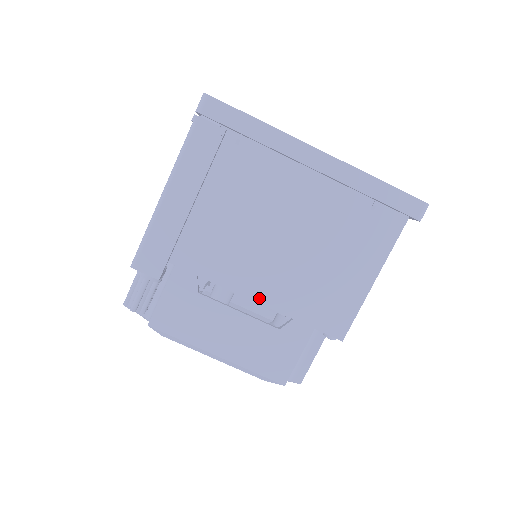
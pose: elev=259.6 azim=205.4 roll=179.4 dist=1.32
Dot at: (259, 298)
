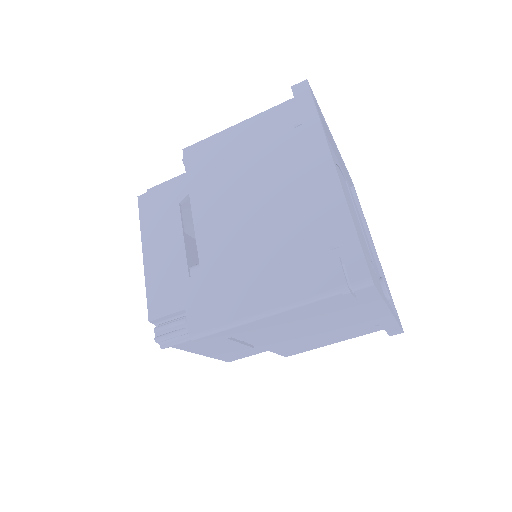
Dot at: (262, 346)
